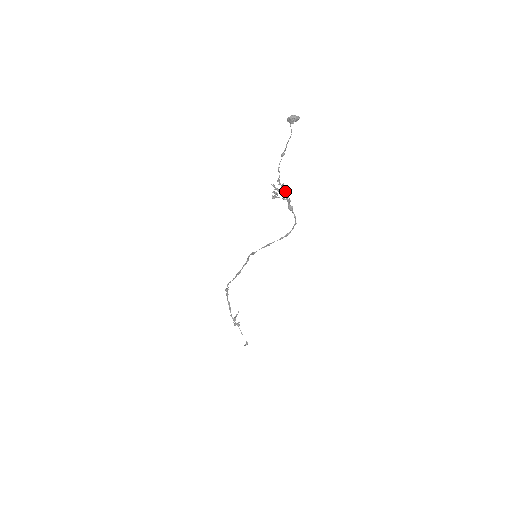
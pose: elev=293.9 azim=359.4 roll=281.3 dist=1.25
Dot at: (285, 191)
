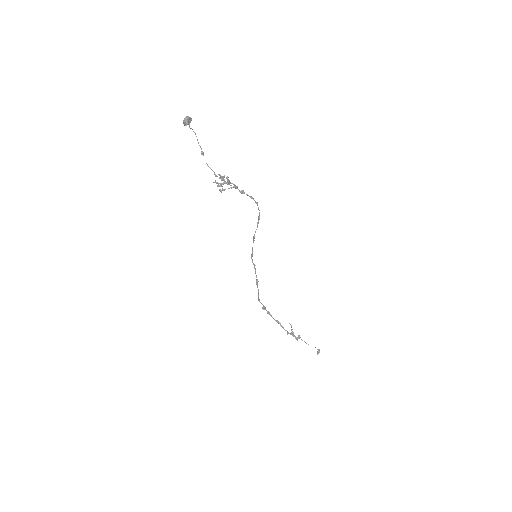
Dot at: (227, 181)
